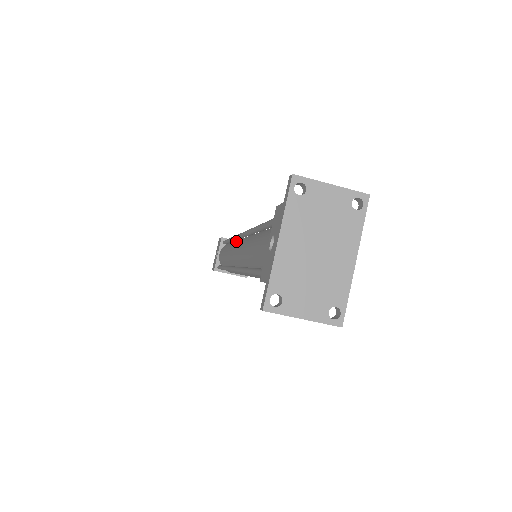
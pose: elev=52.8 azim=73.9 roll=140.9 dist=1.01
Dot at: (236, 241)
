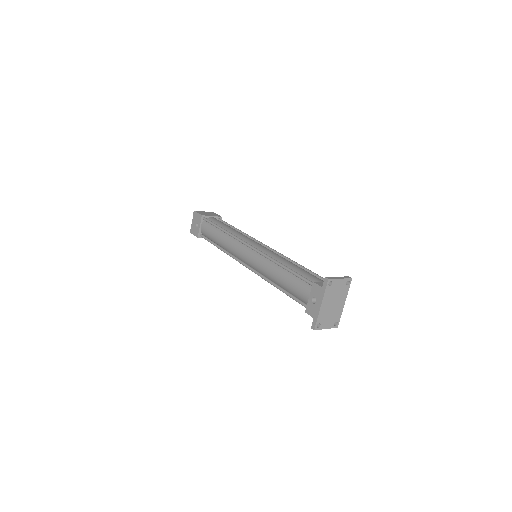
Dot at: (235, 239)
